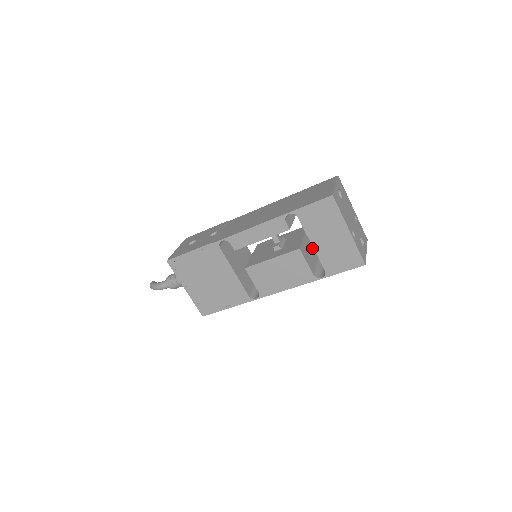
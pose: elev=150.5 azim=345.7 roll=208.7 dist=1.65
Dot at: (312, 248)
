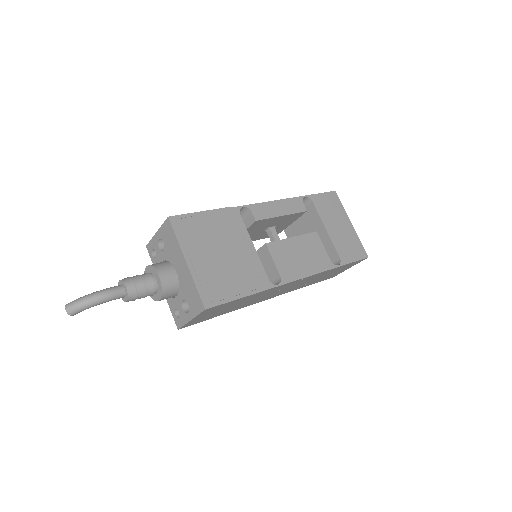
Dot at: occluded
